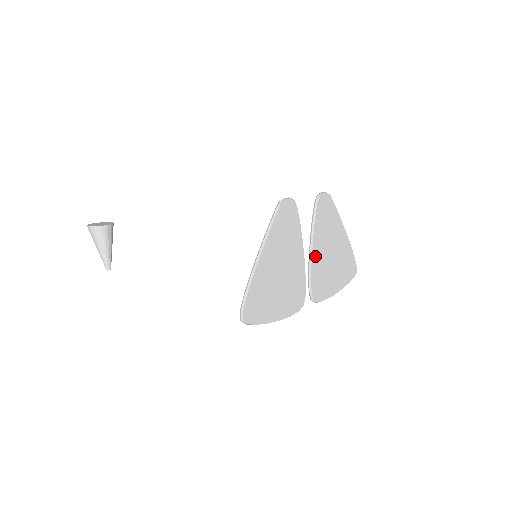
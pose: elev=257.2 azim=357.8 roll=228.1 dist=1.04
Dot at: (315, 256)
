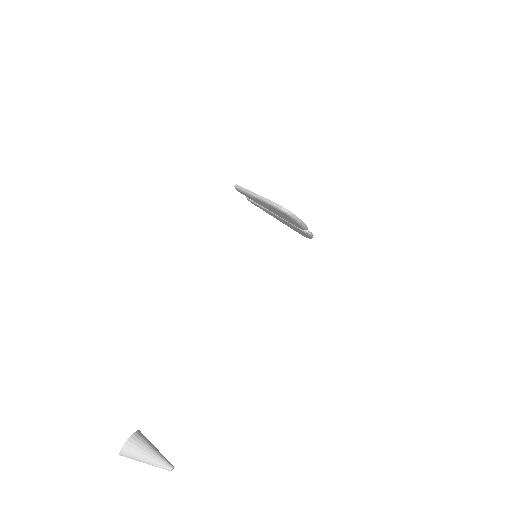
Dot at: occluded
